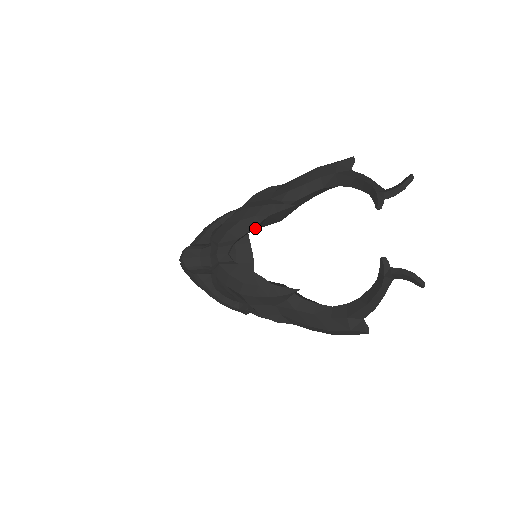
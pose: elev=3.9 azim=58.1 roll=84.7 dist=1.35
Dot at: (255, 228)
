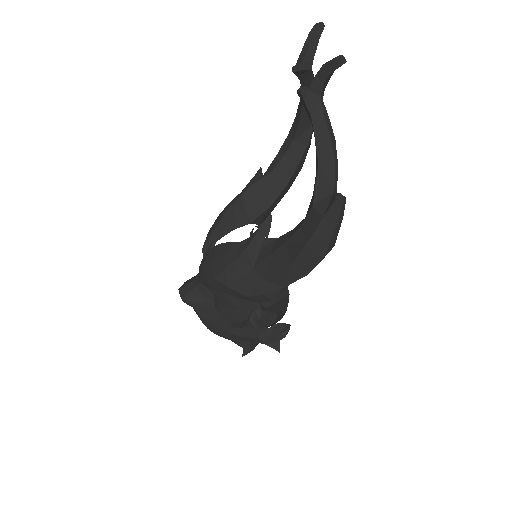
Dot at: (238, 219)
